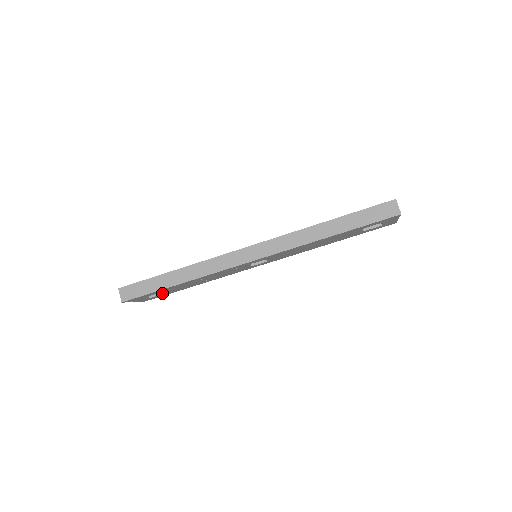
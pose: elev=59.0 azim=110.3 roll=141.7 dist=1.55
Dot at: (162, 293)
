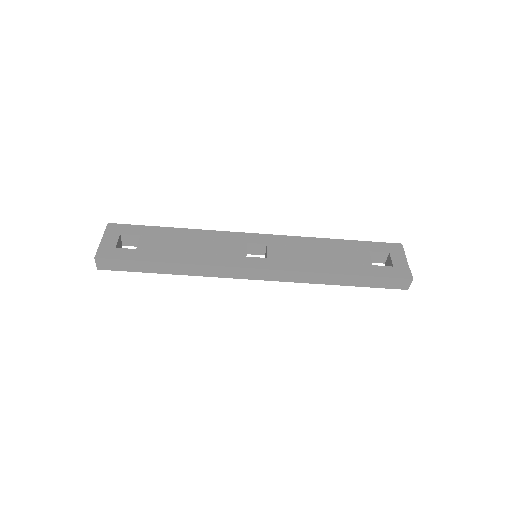
Dot at: occluded
